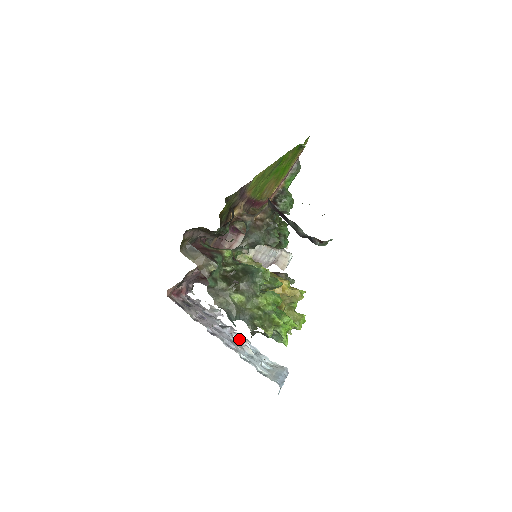
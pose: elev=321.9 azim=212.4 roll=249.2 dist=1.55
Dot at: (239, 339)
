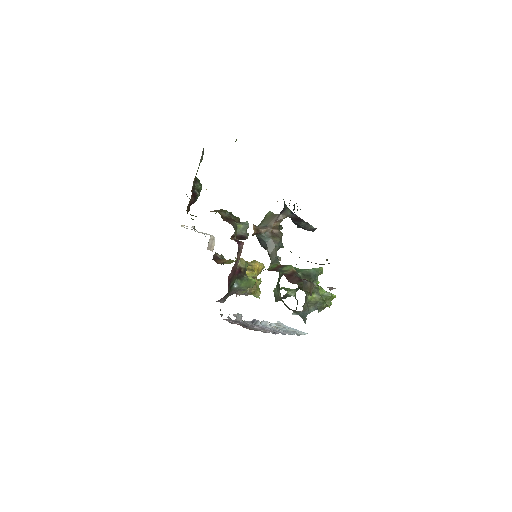
Dot at: occluded
